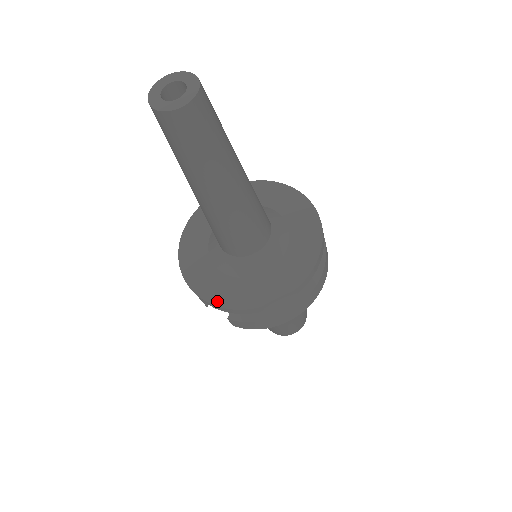
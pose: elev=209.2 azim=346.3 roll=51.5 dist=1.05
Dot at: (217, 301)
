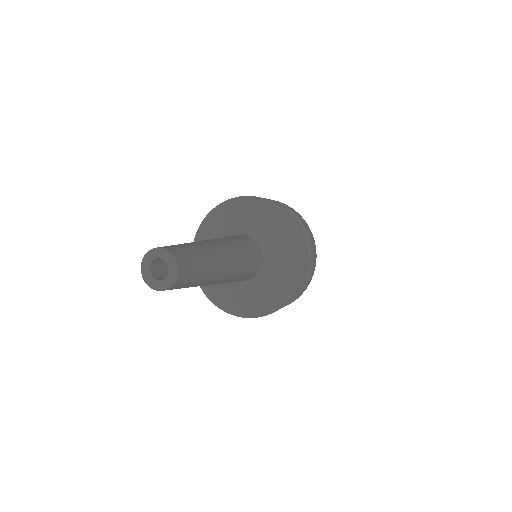
Dot at: (264, 312)
